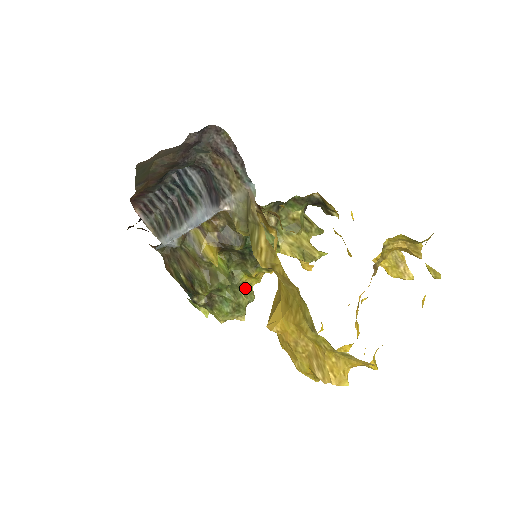
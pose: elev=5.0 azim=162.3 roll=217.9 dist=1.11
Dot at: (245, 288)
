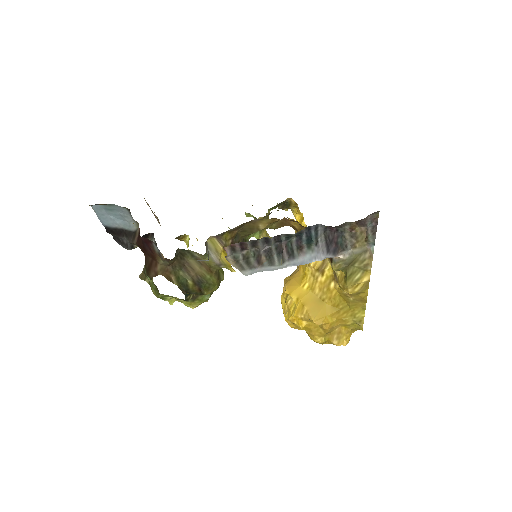
Dot at: occluded
